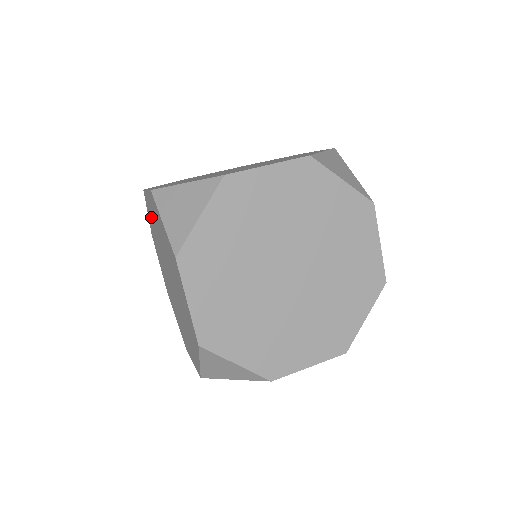
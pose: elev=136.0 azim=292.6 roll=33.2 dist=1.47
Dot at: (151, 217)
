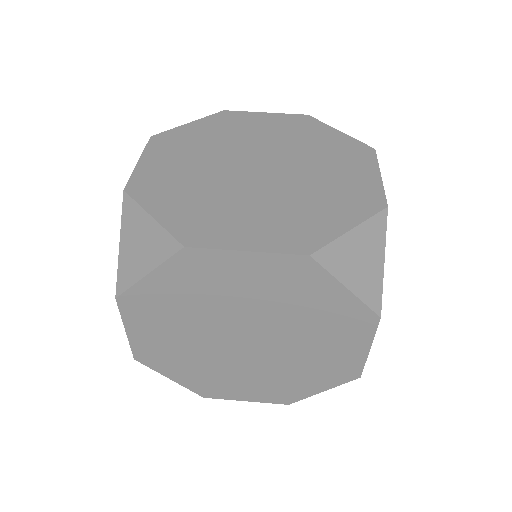
Dot at: occluded
